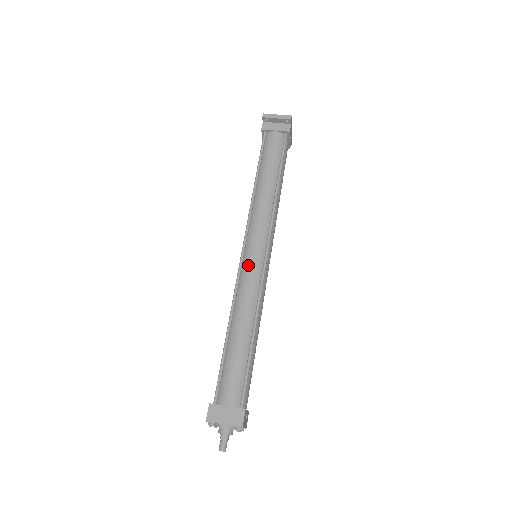
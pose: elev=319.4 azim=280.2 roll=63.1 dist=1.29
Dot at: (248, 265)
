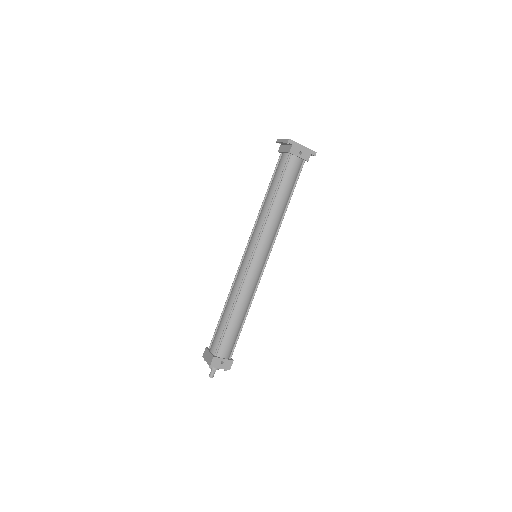
Dot at: (242, 263)
